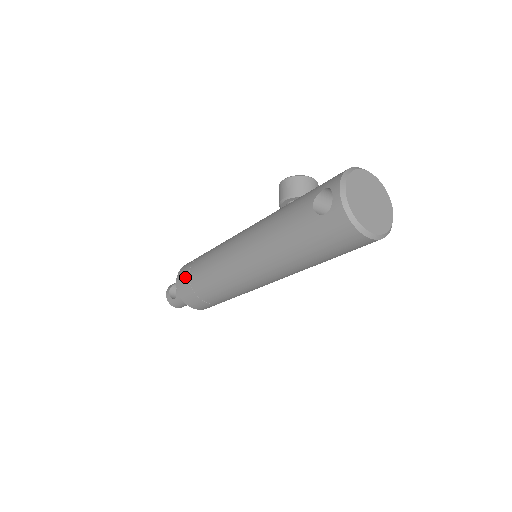
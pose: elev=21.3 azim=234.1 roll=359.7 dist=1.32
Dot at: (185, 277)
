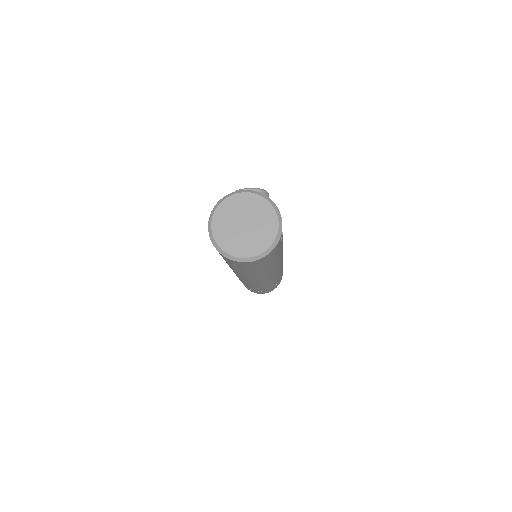
Dot at: occluded
